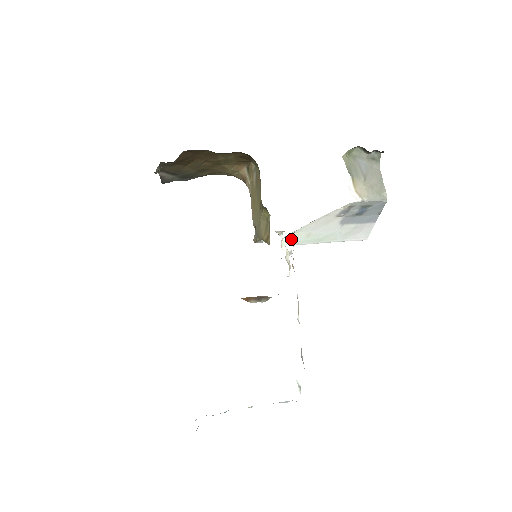
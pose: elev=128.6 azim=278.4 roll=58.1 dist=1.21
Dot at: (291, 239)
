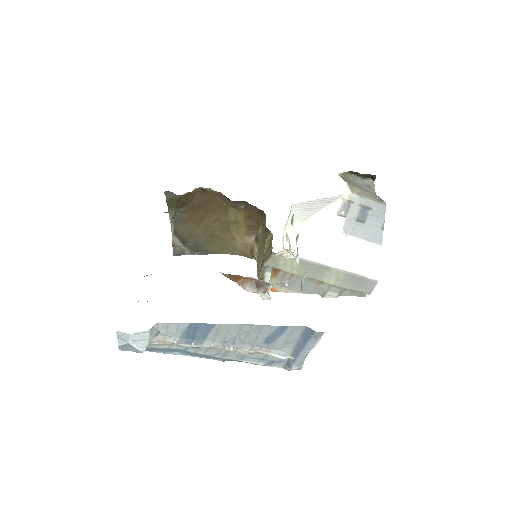
Dot at: (293, 241)
